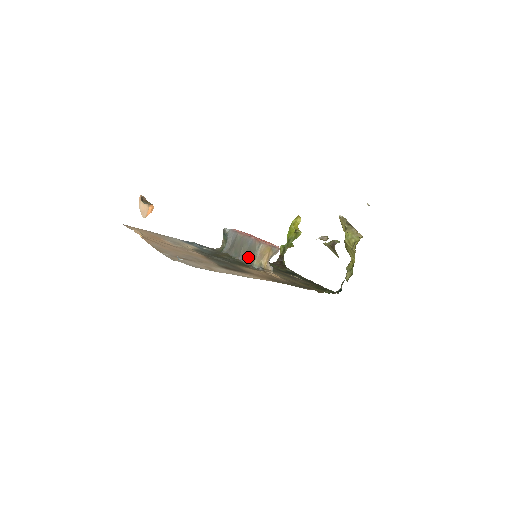
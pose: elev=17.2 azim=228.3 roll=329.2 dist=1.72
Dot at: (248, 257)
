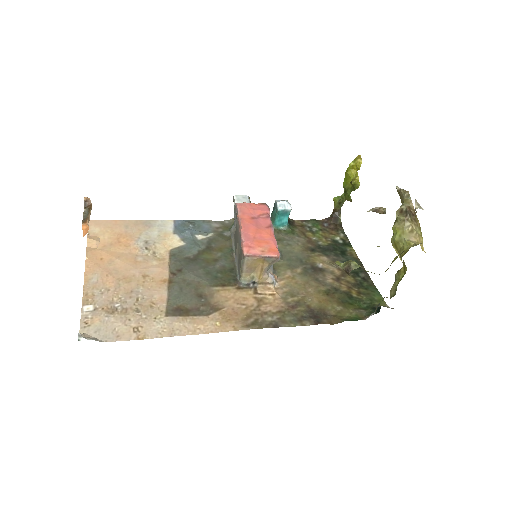
Dot at: (239, 264)
